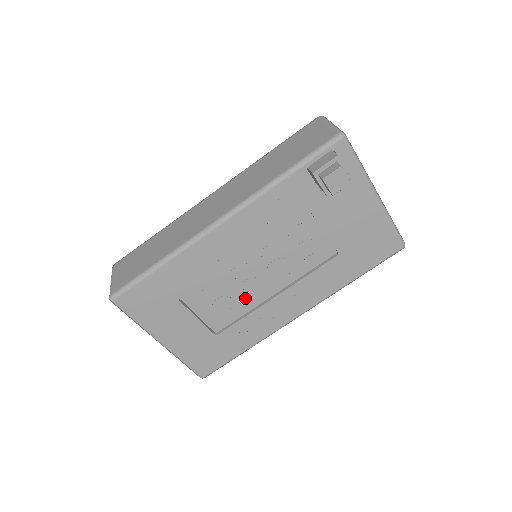
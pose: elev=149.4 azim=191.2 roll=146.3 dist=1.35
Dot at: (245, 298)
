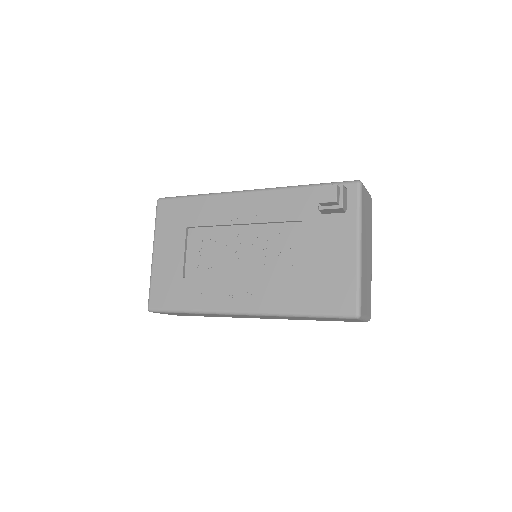
Dot at: (221, 264)
